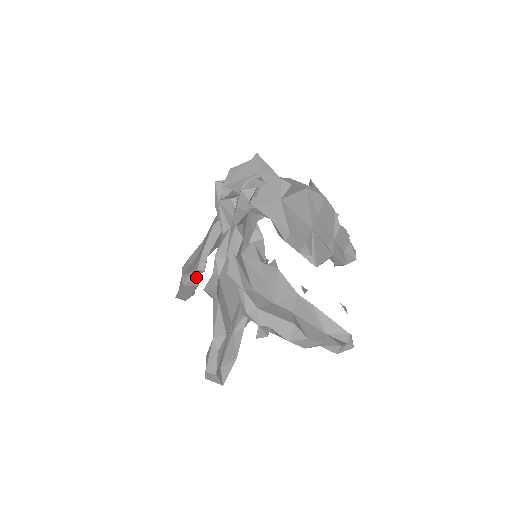
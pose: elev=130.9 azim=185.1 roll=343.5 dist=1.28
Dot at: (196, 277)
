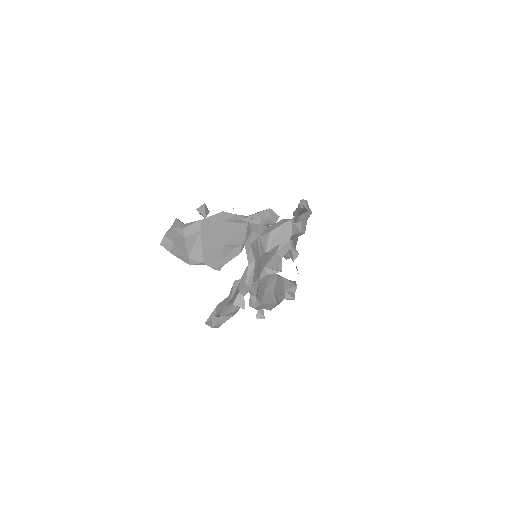
Dot at: (205, 264)
